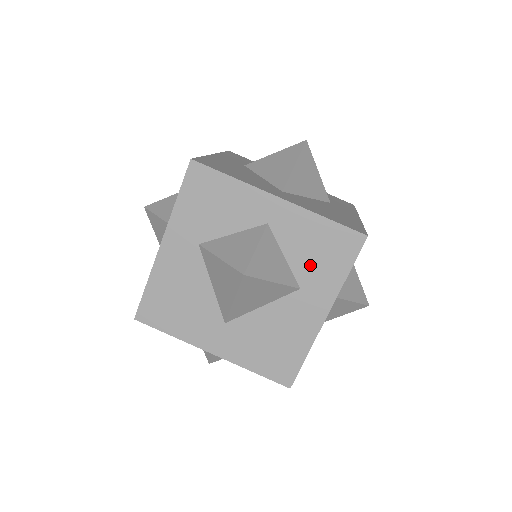
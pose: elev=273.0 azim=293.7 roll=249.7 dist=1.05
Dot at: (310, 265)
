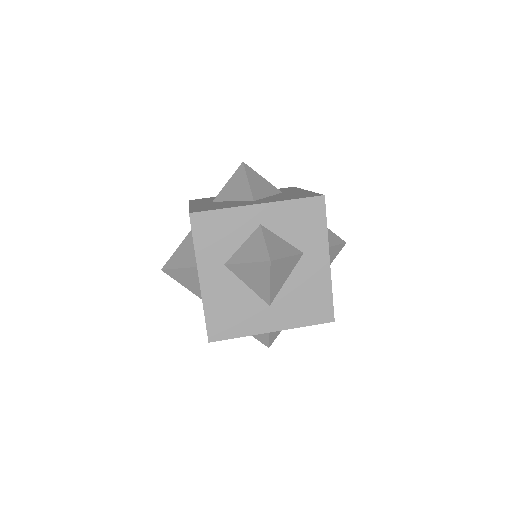
Dot at: occluded
